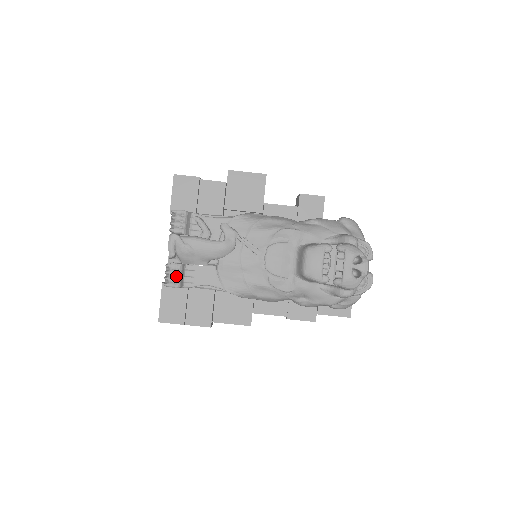
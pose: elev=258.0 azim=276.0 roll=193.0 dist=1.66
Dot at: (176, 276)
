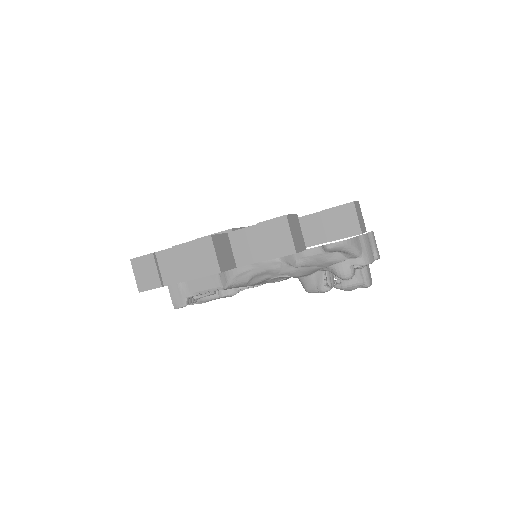
Dot at: occluded
